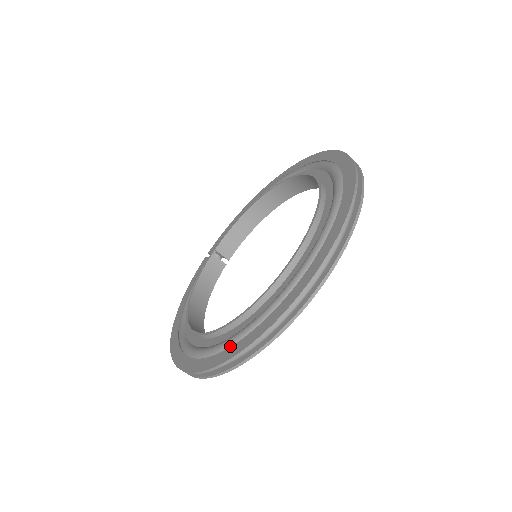
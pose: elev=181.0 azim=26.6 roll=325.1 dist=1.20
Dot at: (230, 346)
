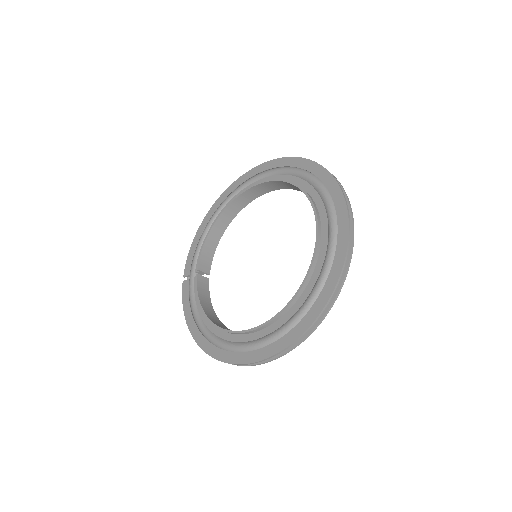
Dot at: (300, 319)
